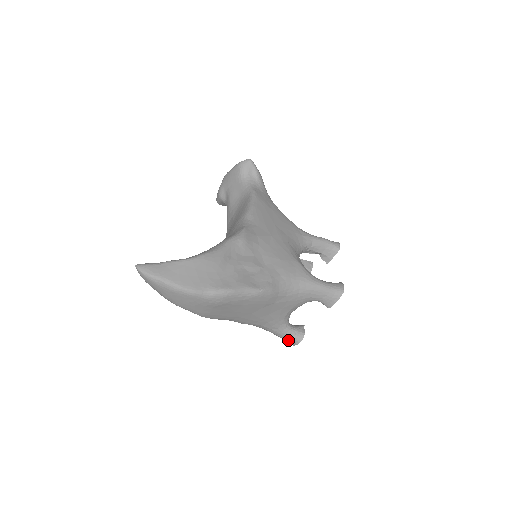
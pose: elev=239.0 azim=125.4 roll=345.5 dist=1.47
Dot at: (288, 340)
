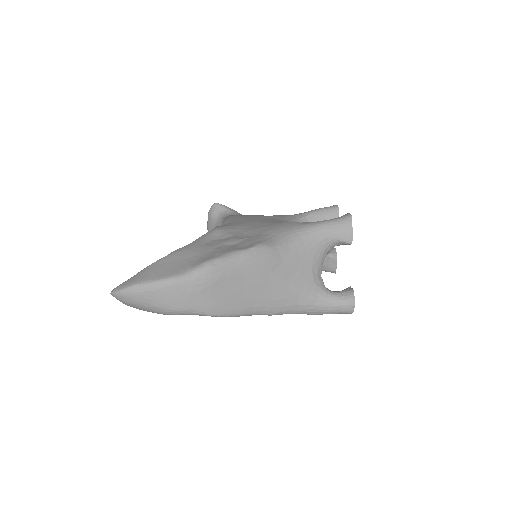
Dot at: (341, 308)
